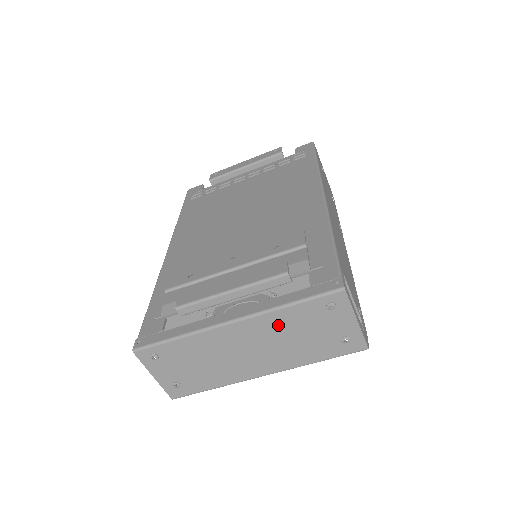
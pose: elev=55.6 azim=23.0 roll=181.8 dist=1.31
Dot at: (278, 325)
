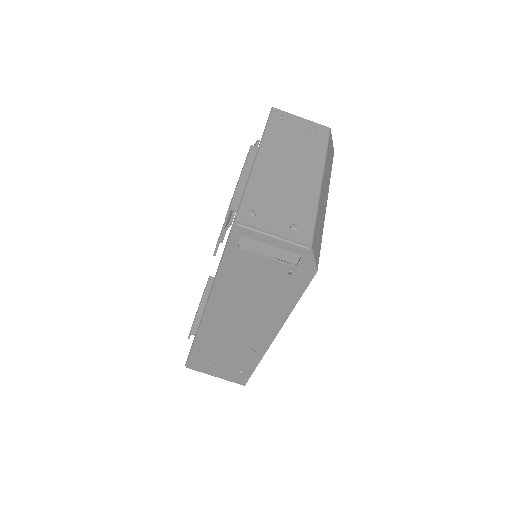
Dot at: (278, 142)
